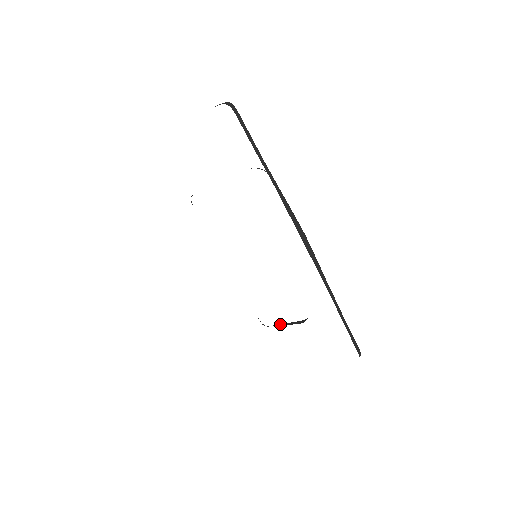
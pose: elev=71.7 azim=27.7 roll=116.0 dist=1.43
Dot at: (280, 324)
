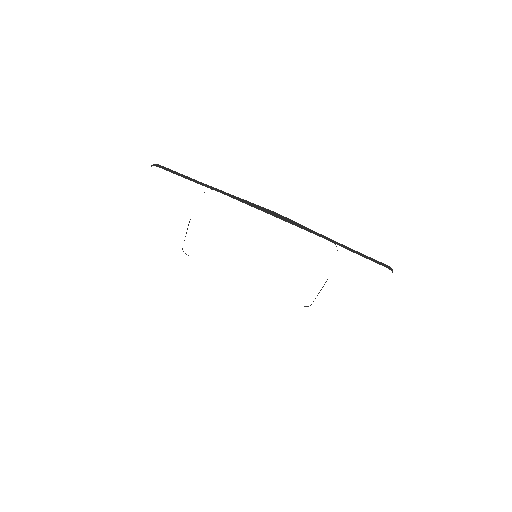
Dot at: (317, 295)
